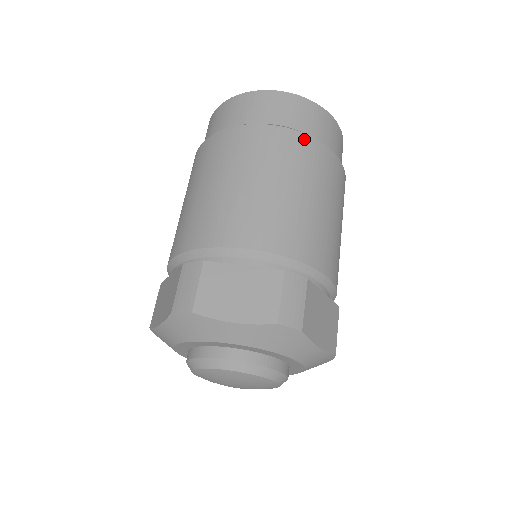
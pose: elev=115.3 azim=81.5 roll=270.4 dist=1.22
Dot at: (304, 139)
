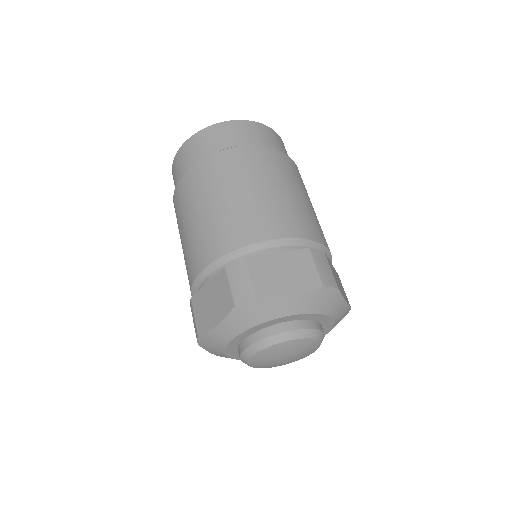
Dot at: (274, 152)
